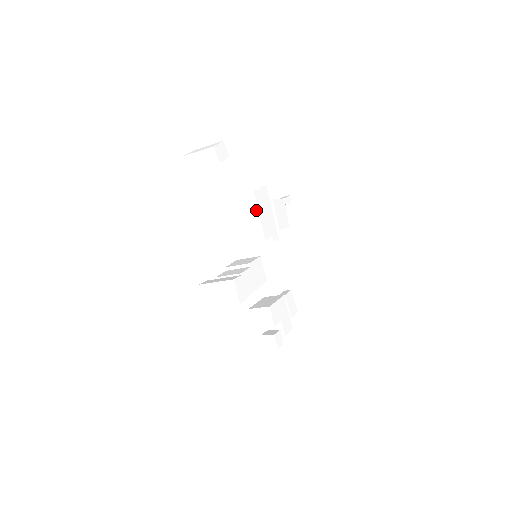
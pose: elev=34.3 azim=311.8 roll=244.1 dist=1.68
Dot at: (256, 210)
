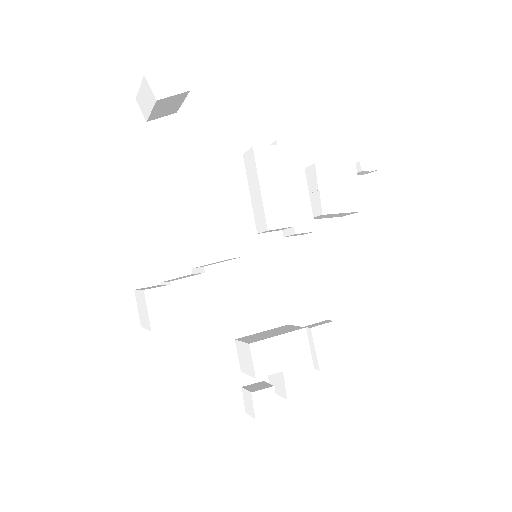
Dot at: (257, 180)
